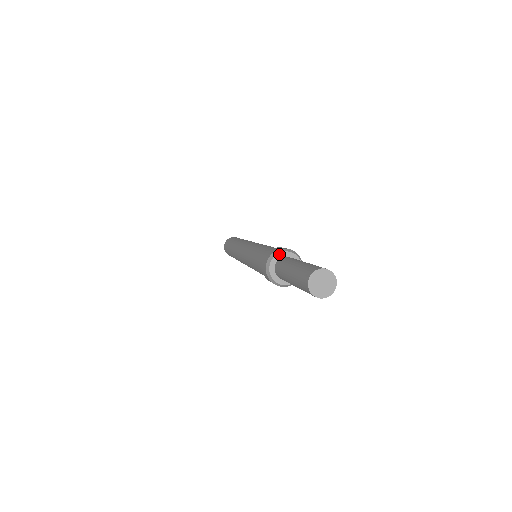
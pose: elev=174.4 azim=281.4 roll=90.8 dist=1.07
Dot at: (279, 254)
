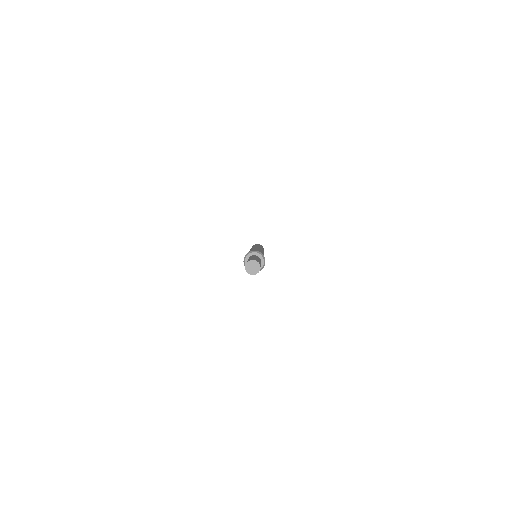
Dot at: (250, 254)
